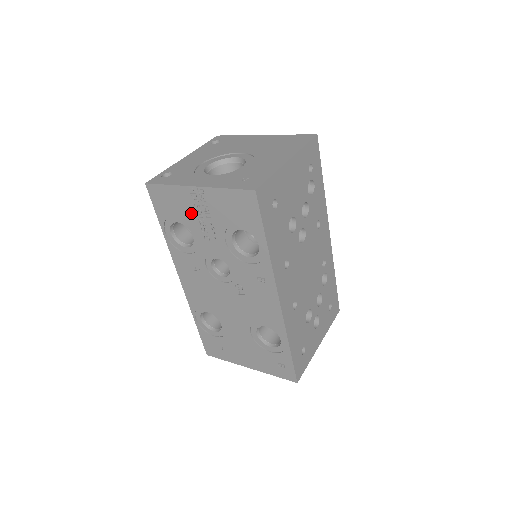
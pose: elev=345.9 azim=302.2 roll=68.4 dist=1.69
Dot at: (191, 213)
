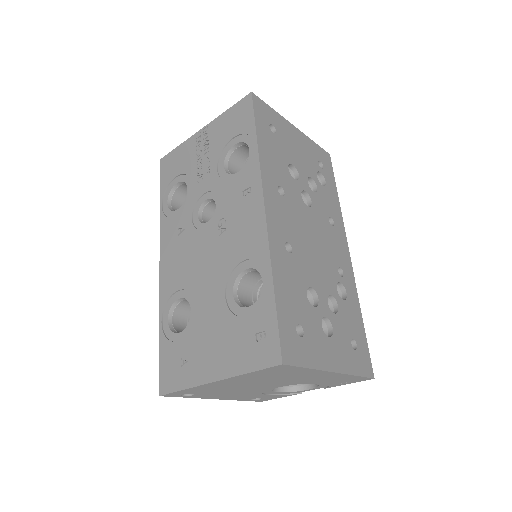
Dot at: (192, 160)
